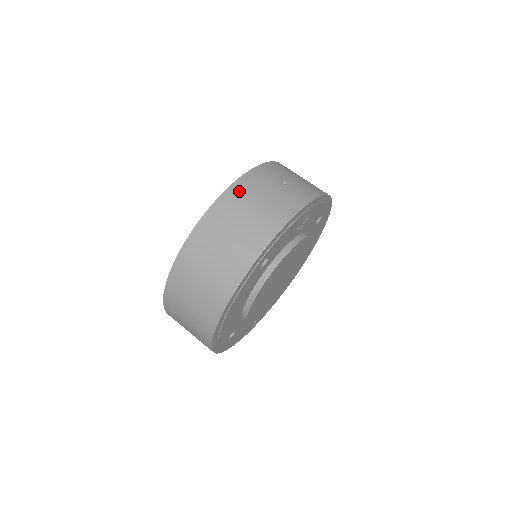
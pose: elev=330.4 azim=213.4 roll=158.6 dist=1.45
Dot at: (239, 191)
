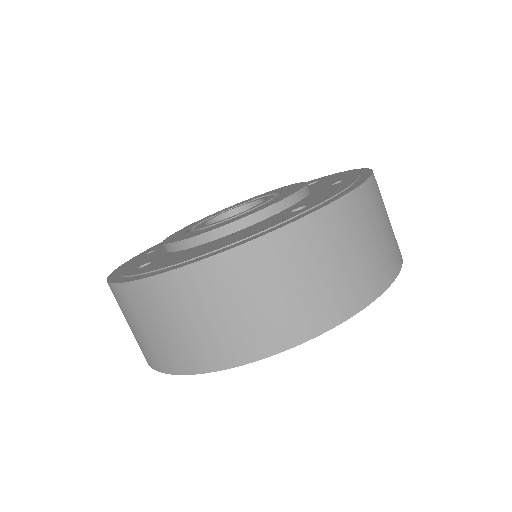
Dot at: (368, 199)
